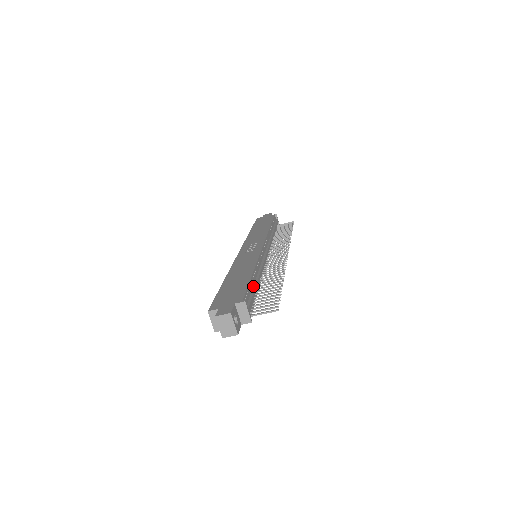
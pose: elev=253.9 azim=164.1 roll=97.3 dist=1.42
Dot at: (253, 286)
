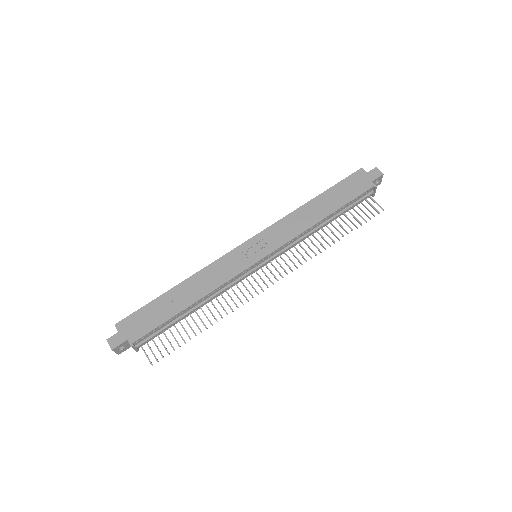
Dot at: (177, 318)
